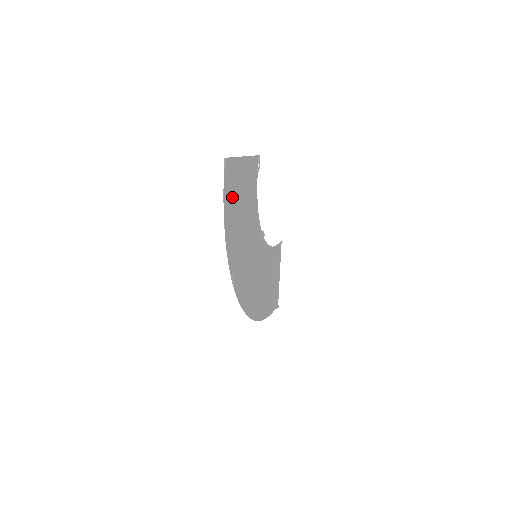
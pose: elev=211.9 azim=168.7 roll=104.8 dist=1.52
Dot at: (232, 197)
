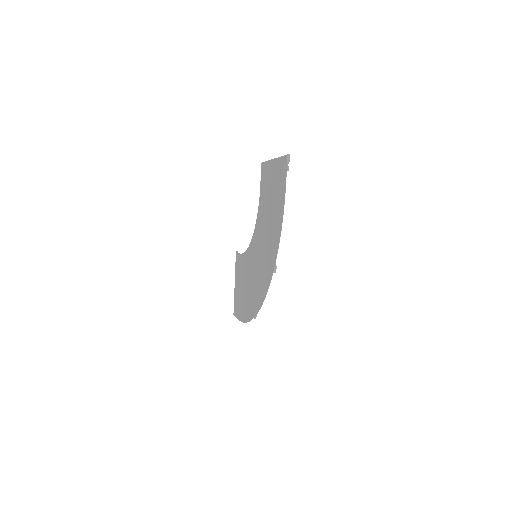
Dot at: (279, 192)
